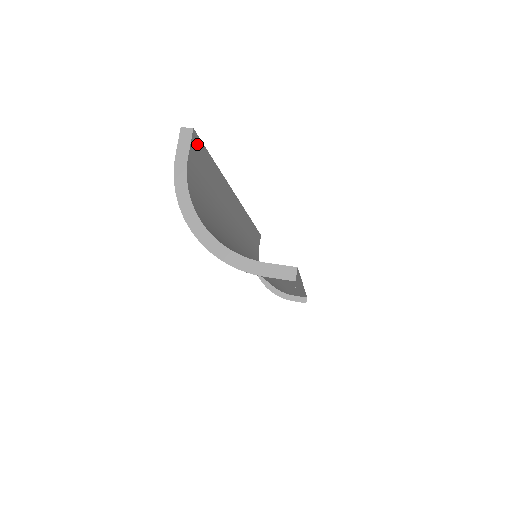
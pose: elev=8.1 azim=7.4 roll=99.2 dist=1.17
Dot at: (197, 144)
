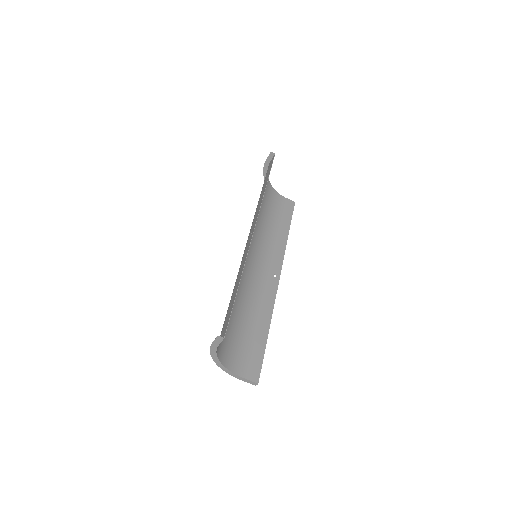
Dot at: (225, 330)
